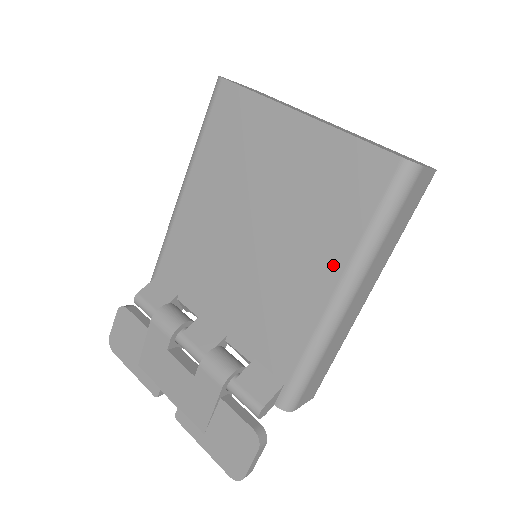
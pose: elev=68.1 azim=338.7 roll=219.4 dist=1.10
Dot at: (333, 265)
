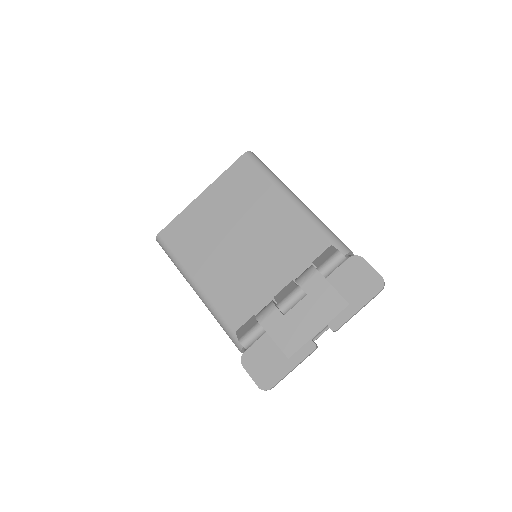
Dot at: (275, 196)
